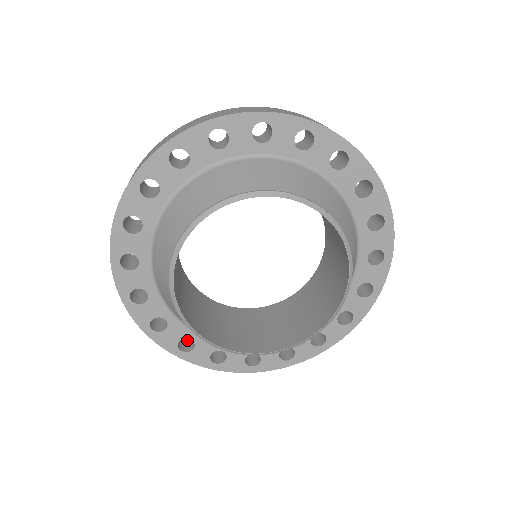
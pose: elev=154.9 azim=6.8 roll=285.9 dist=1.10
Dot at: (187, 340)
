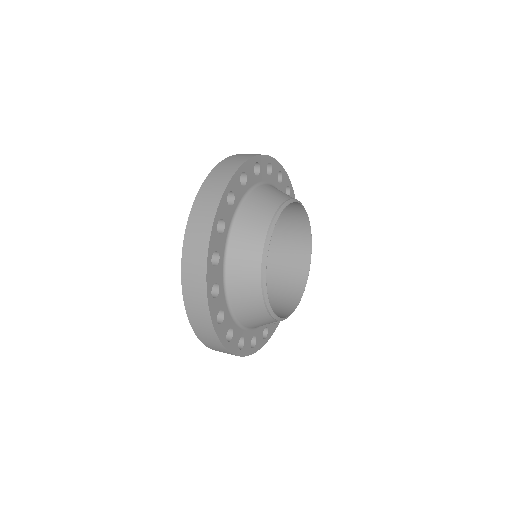
Dot at: occluded
